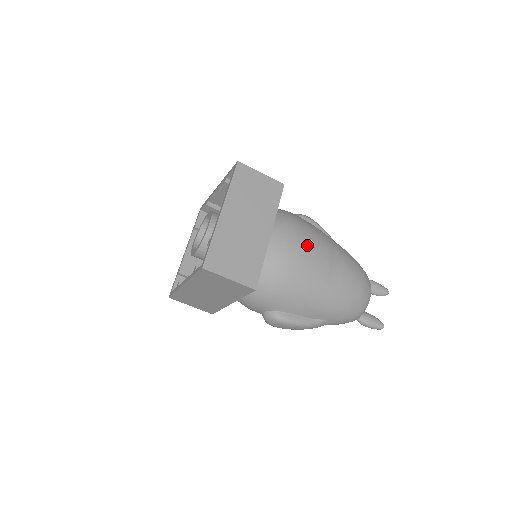
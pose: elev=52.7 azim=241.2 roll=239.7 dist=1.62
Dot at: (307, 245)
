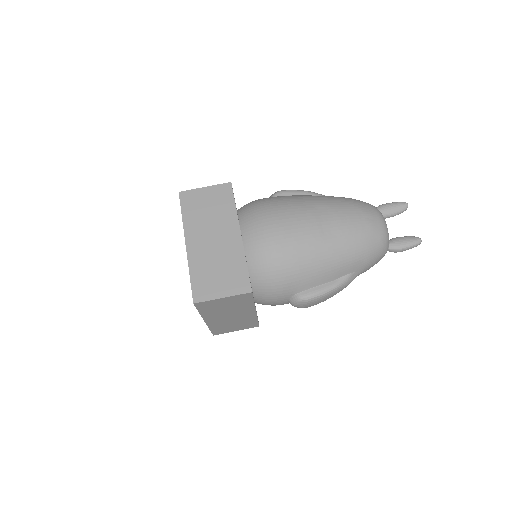
Dot at: (282, 220)
